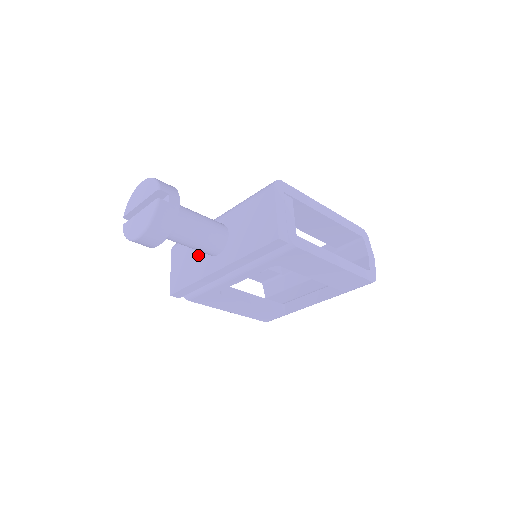
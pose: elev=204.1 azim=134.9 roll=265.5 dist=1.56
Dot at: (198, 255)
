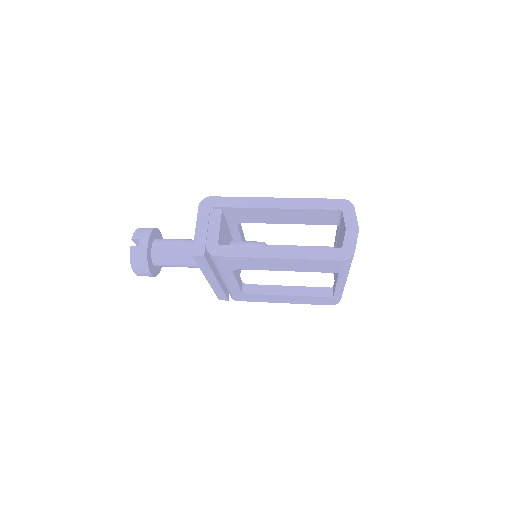
Dot at: occluded
